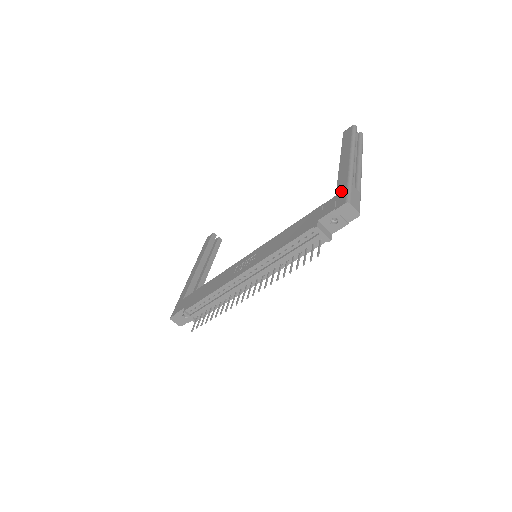
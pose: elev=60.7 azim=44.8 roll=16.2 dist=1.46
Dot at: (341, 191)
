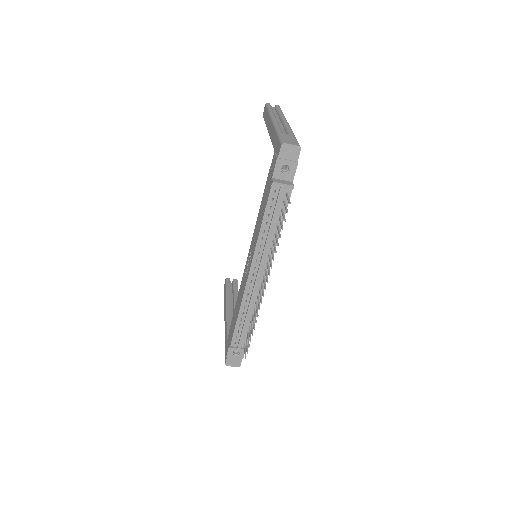
Dot at: (276, 144)
